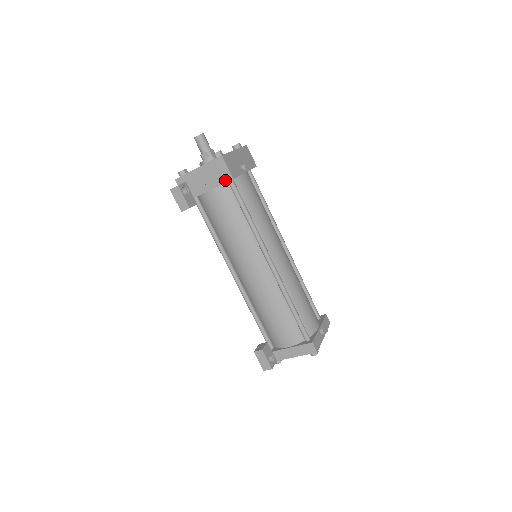
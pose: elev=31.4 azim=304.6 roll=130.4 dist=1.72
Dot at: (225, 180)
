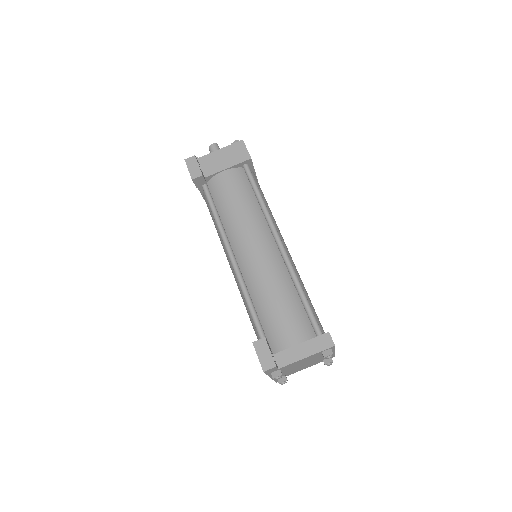
Dot at: (242, 160)
